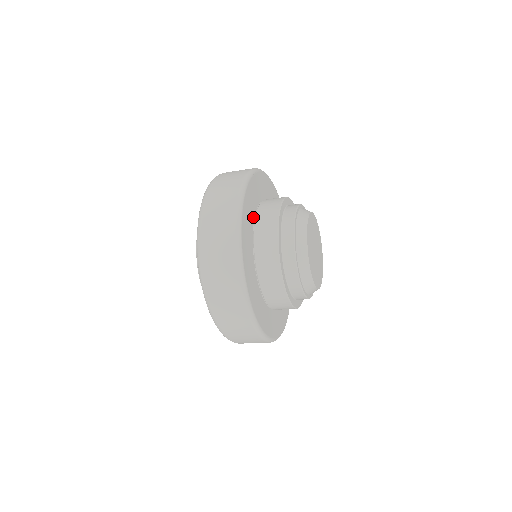
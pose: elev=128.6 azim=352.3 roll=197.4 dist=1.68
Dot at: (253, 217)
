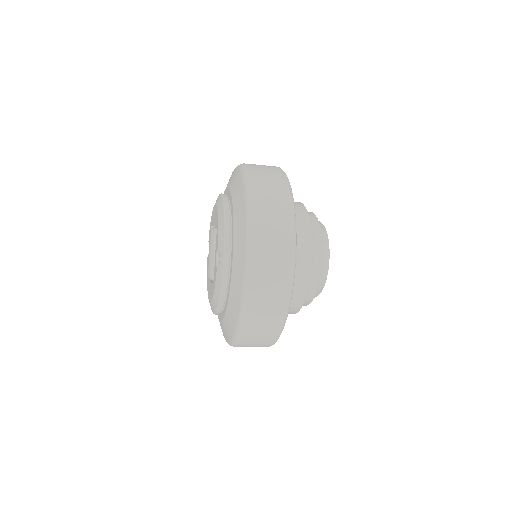
Dot at: occluded
